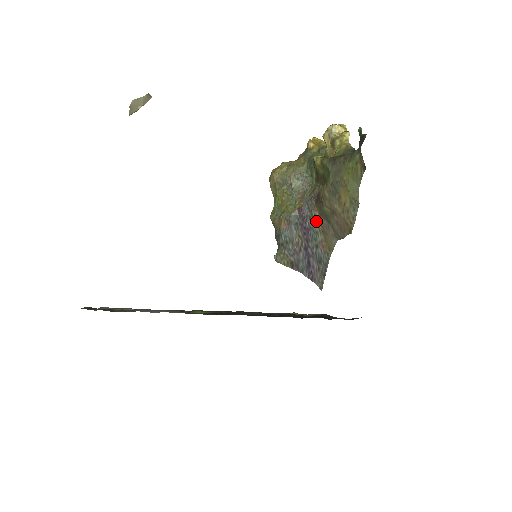
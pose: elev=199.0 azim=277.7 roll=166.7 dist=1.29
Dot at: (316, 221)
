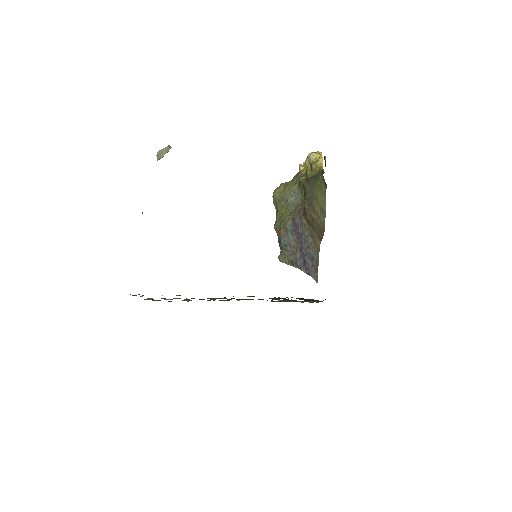
Dot at: (305, 227)
